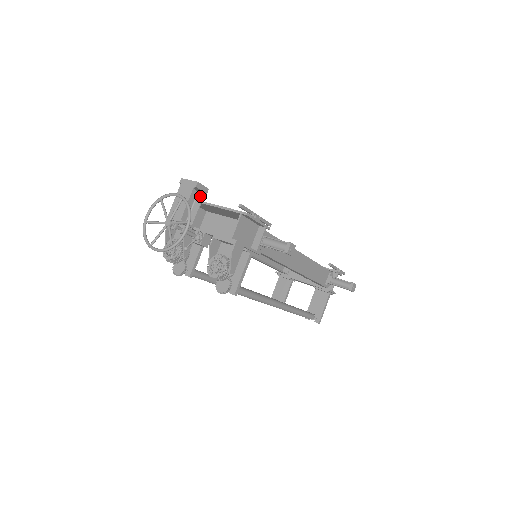
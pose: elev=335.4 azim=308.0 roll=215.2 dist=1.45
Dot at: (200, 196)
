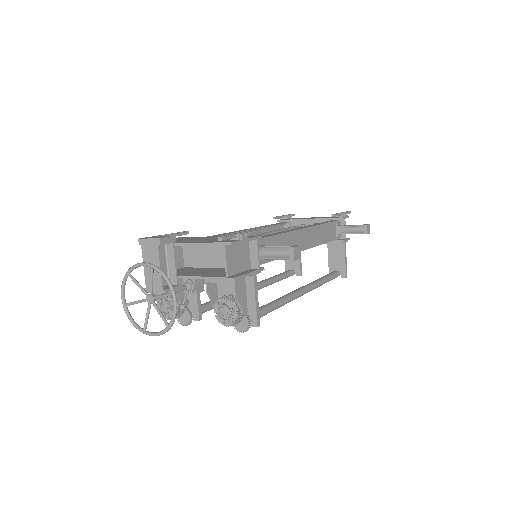
Dot at: (169, 248)
